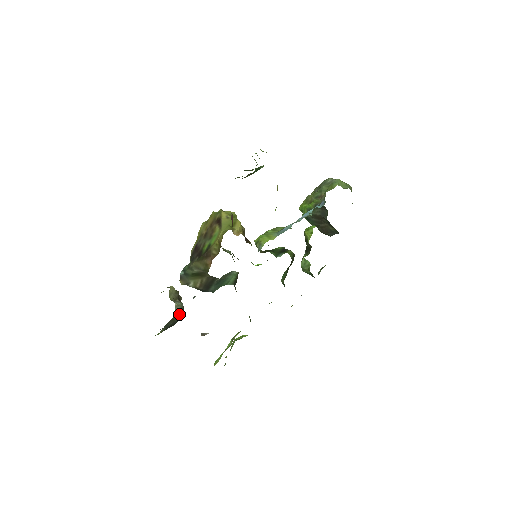
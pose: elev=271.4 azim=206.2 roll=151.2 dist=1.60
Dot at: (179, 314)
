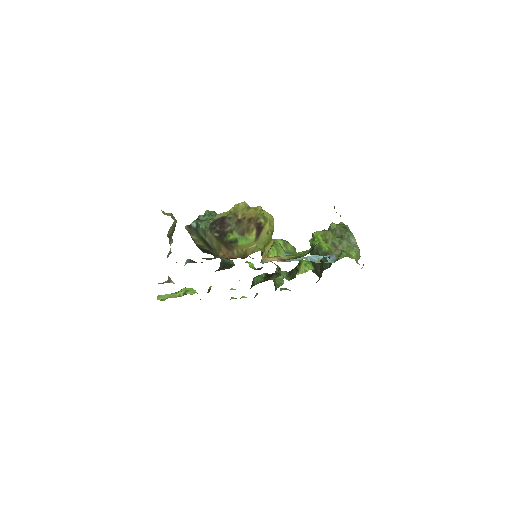
Dot at: occluded
